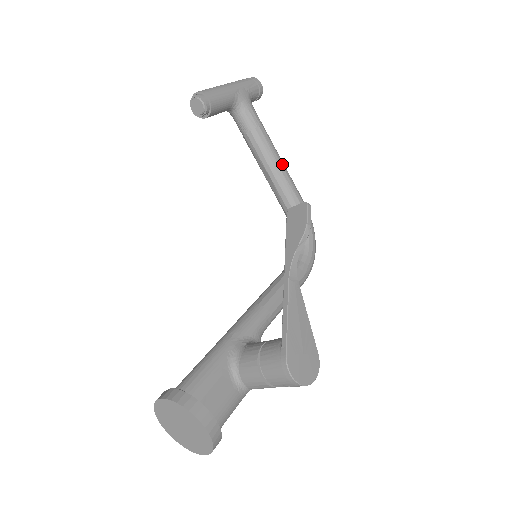
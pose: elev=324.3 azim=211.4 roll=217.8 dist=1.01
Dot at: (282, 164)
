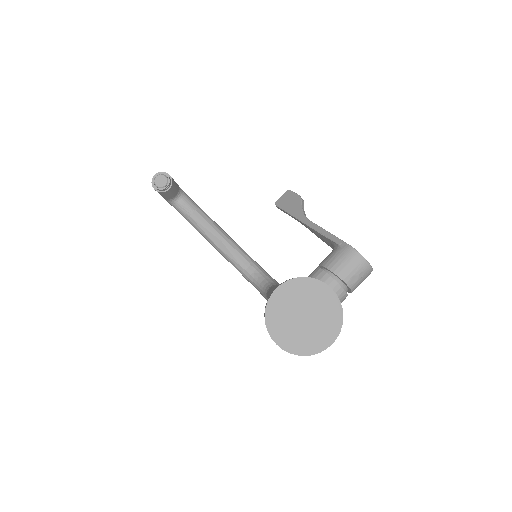
Dot at: (226, 233)
